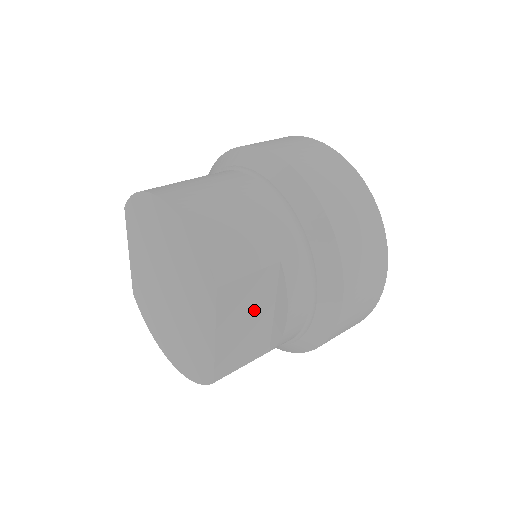
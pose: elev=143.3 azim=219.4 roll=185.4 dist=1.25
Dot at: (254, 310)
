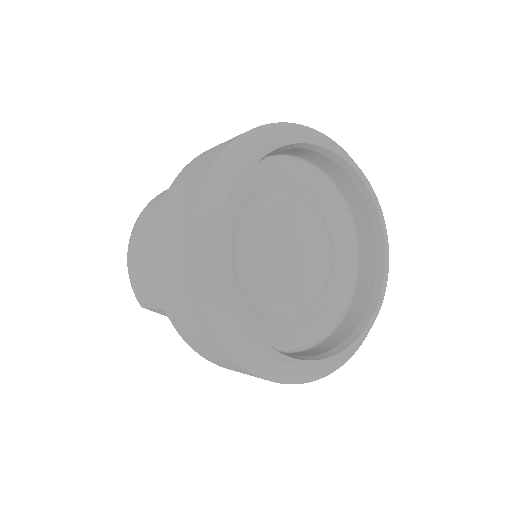
Dot at: occluded
